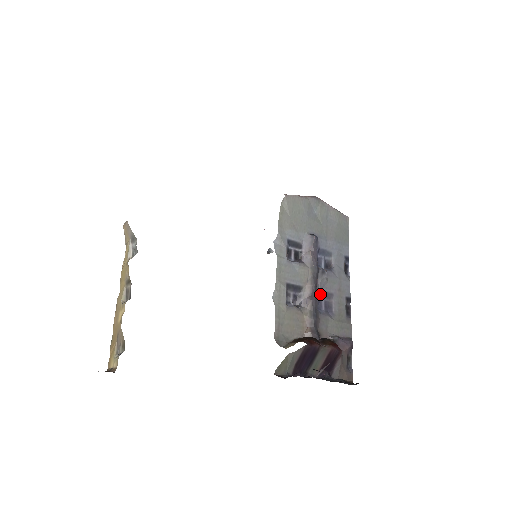
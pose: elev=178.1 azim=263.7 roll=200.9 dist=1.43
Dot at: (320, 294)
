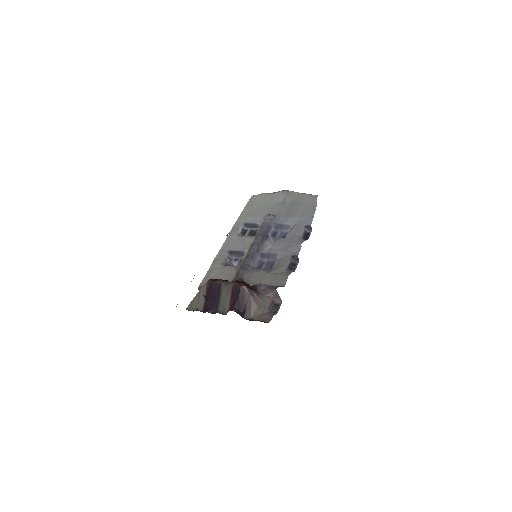
Dot at: (263, 256)
